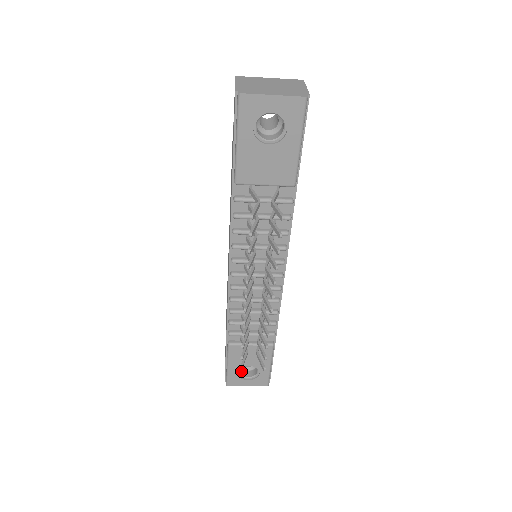
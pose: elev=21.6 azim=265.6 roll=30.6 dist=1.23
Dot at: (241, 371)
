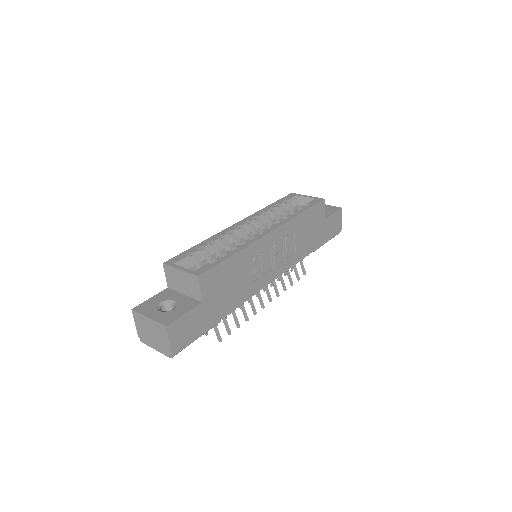
Dot at: occluded
